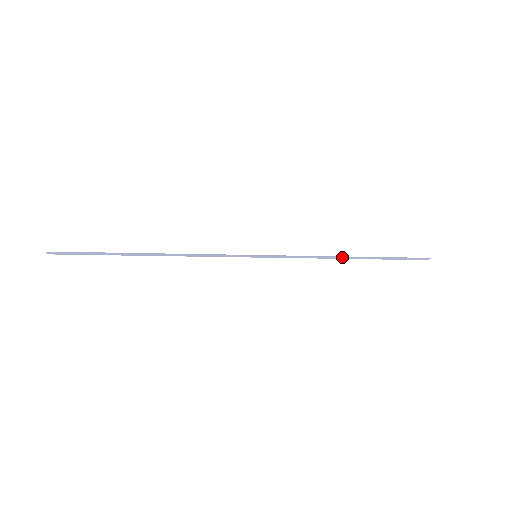
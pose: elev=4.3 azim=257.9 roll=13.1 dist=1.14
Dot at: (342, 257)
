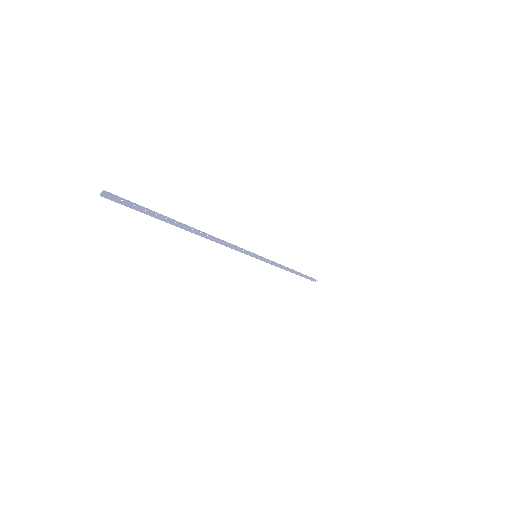
Dot at: (291, 269)
